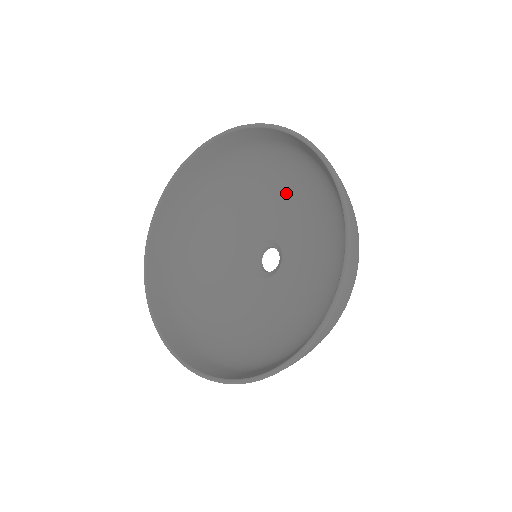
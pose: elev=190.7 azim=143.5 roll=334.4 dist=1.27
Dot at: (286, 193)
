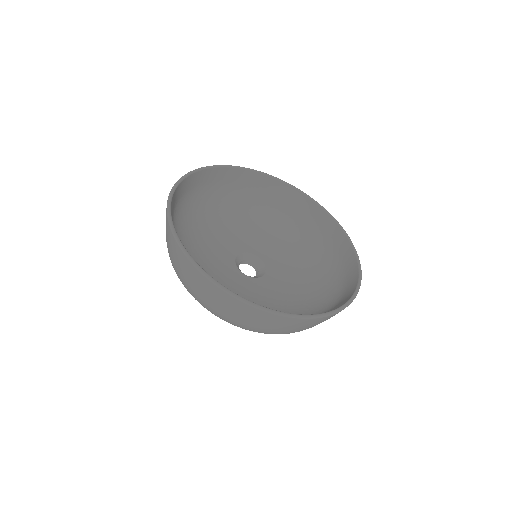
Dot at: (295, 255)
